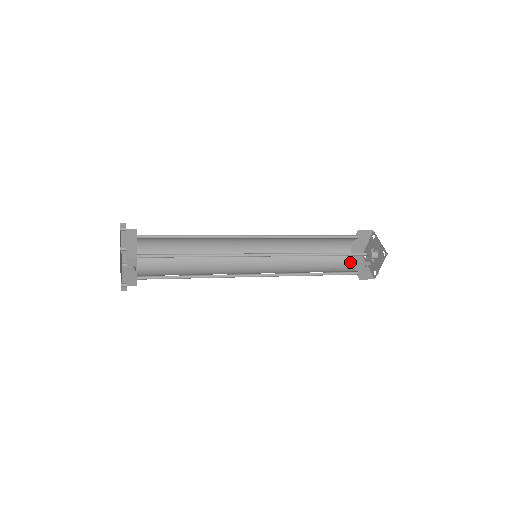
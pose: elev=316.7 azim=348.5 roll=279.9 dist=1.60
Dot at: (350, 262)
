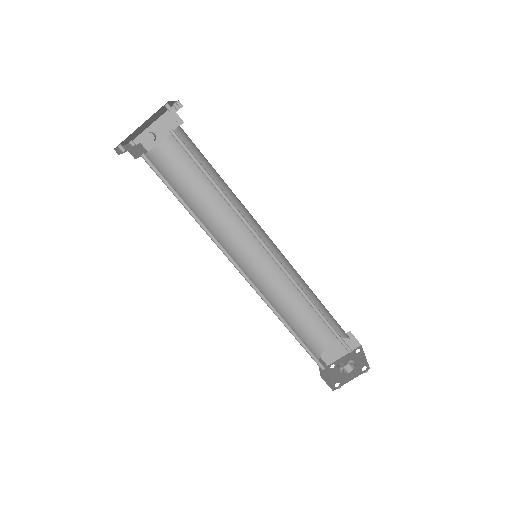
Dot at: (318, 357)
